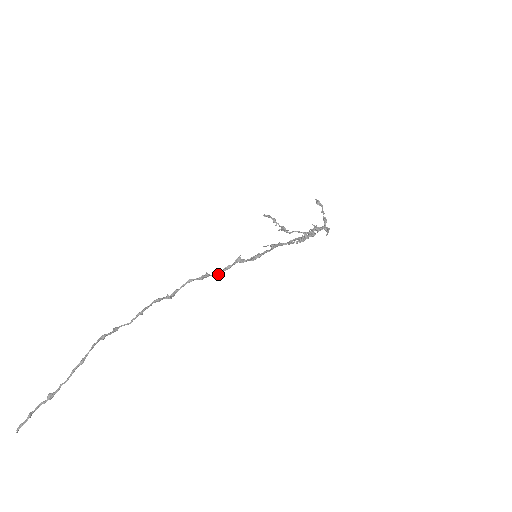
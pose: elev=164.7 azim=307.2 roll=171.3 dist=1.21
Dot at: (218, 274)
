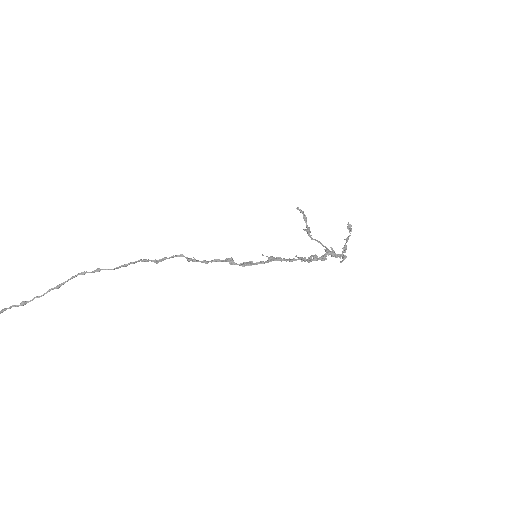
Dot at: (206, 263)
